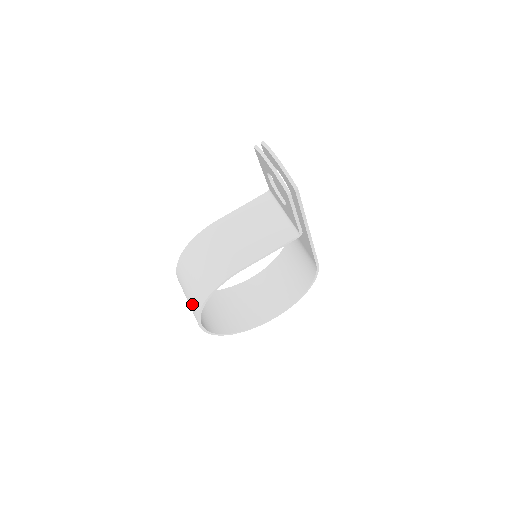
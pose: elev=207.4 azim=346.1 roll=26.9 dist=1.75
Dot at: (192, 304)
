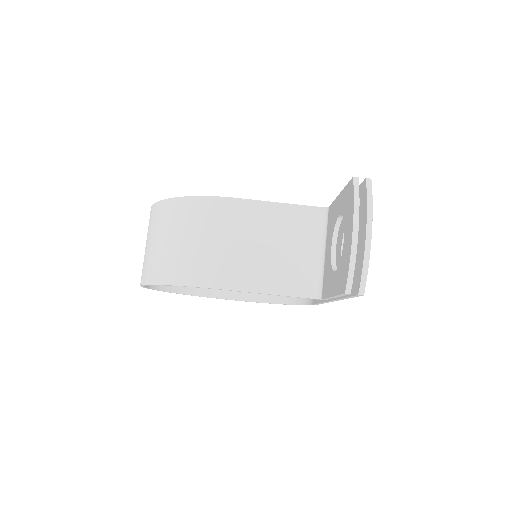
Dot at: (146, 264)
